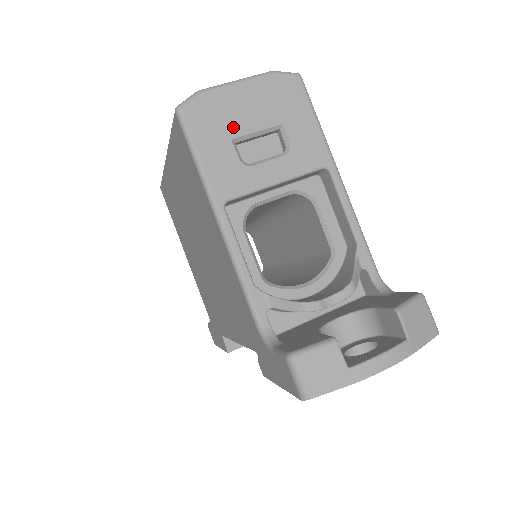
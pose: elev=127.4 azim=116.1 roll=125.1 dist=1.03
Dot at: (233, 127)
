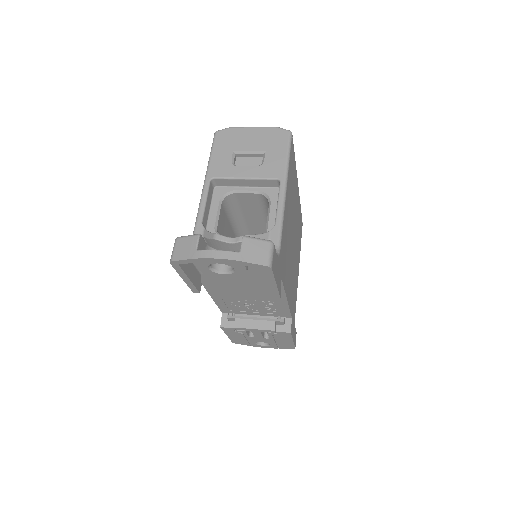
Dot at: (237, 146)
